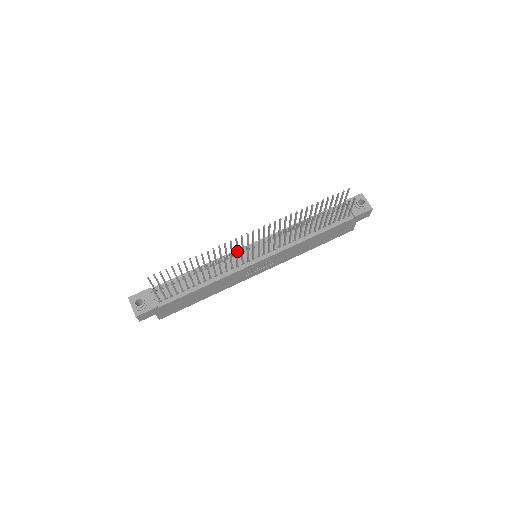
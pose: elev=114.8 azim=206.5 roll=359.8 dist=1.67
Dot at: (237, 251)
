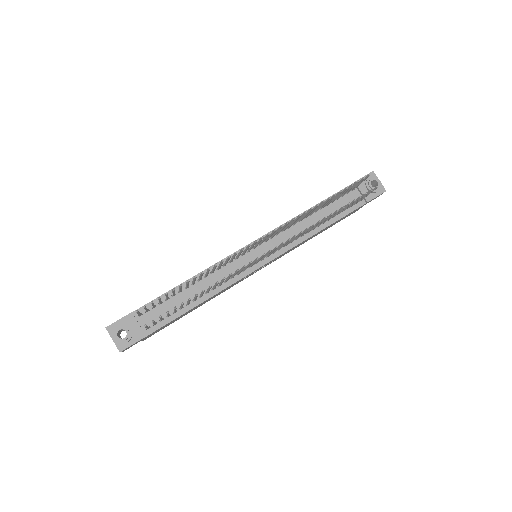
Dot at: (238, 256)
